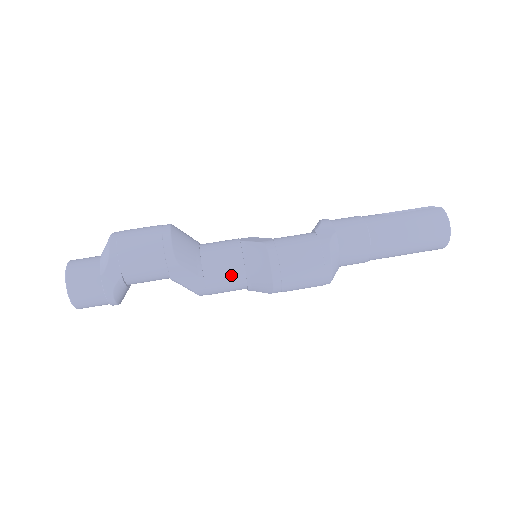
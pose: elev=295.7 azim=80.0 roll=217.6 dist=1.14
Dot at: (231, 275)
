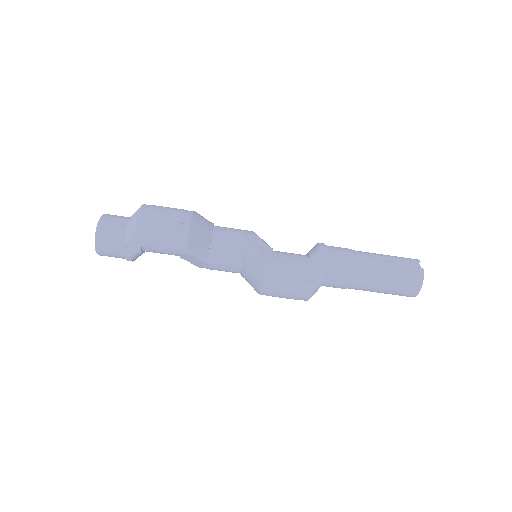
Dot at: (230, 267)
